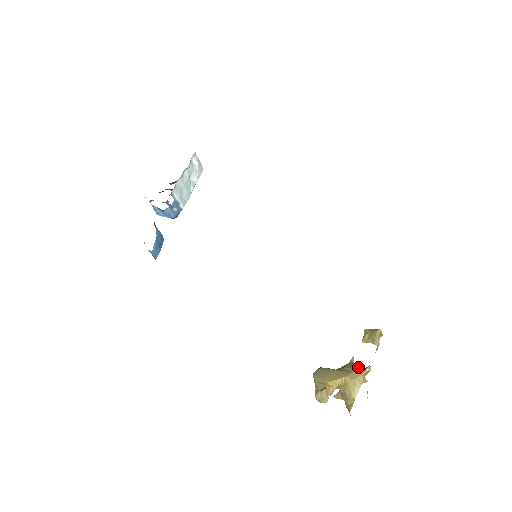
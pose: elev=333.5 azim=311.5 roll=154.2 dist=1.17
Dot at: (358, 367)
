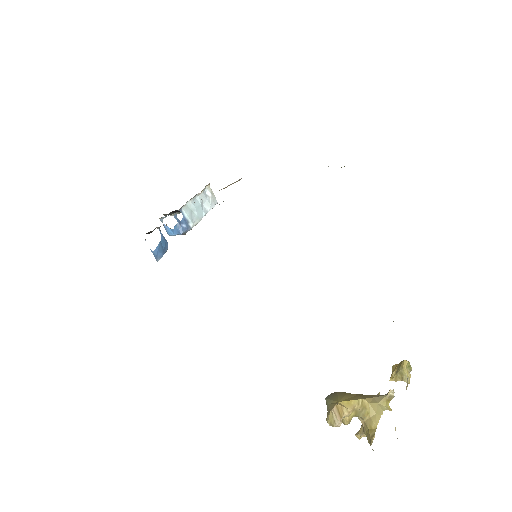
Dot at: (380, 395)
